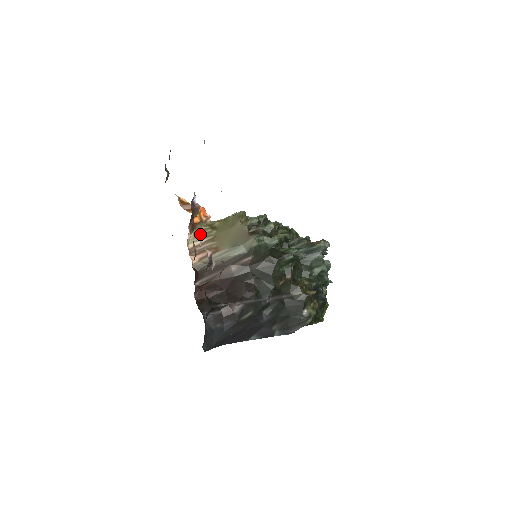
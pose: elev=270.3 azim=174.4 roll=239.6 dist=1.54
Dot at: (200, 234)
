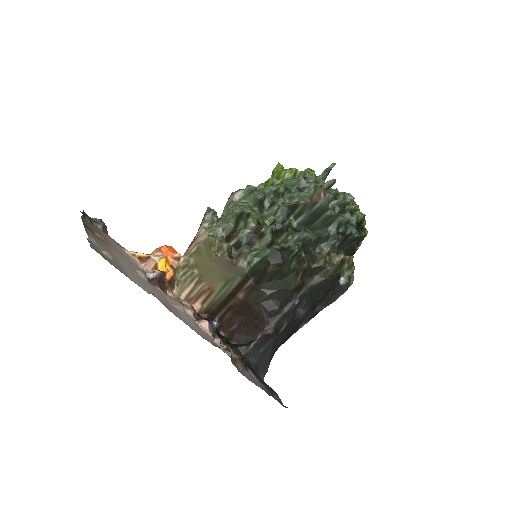
Dot at: (183, 281)
